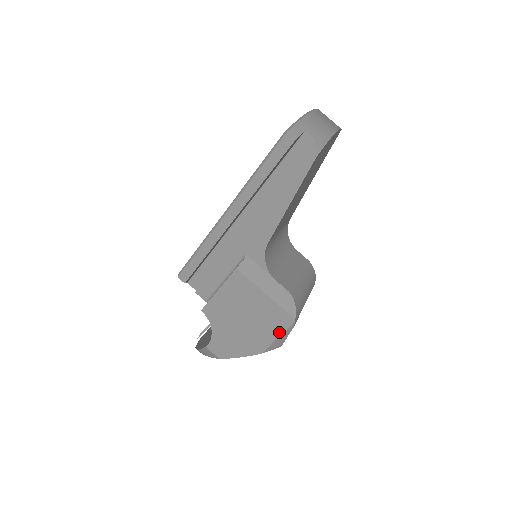
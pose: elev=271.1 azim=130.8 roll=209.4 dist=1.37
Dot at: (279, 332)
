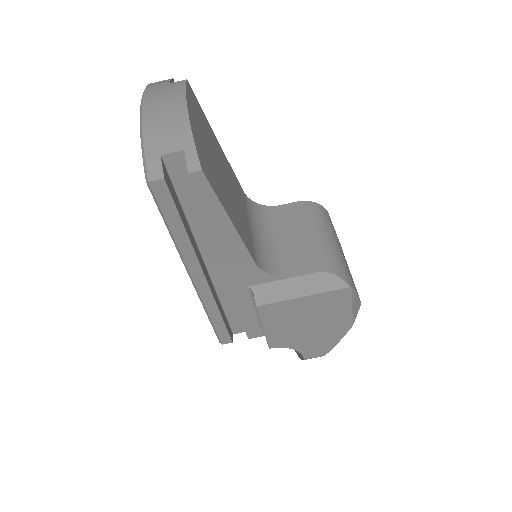
Dot at: (348, 305)
